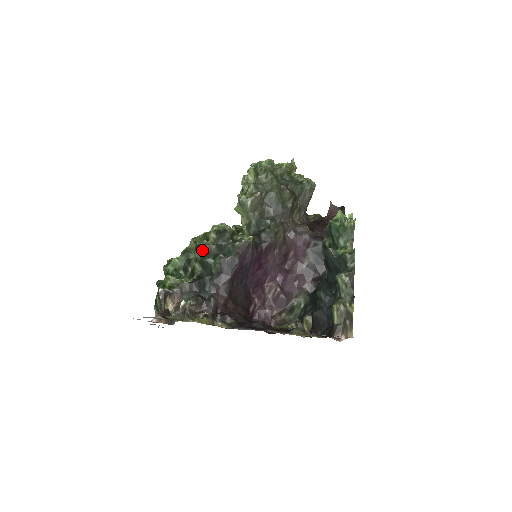
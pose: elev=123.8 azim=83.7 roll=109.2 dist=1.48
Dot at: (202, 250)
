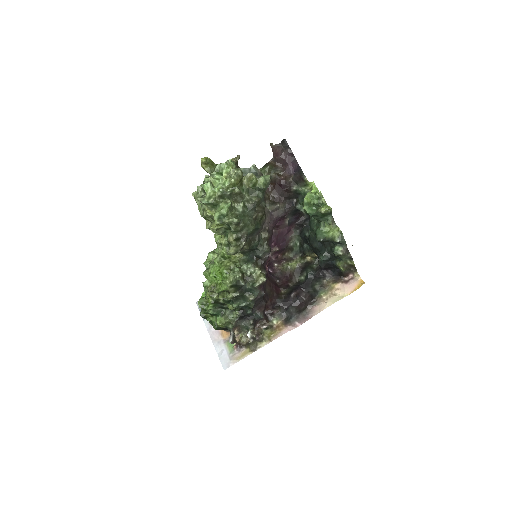
Dot at: (230, 301)
